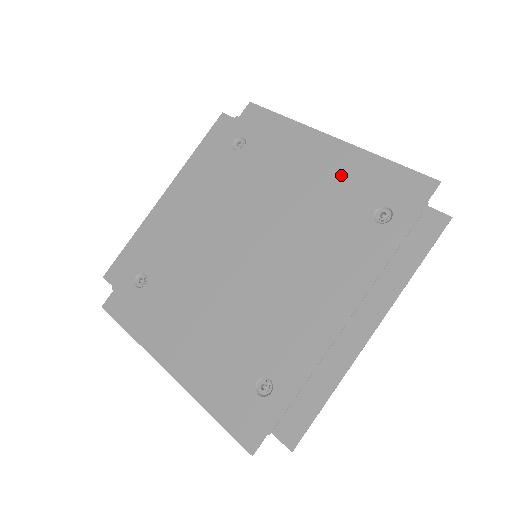
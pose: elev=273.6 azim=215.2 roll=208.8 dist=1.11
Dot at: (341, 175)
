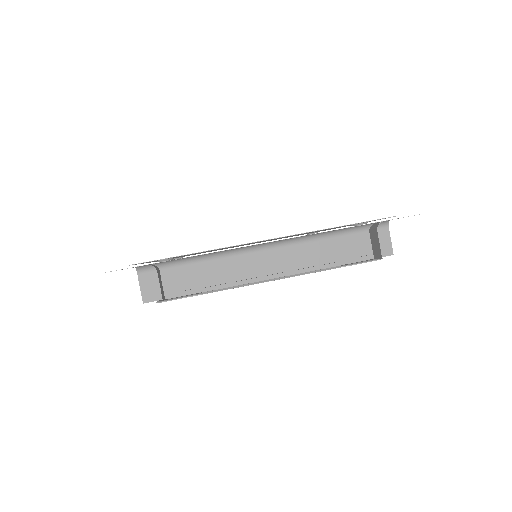
Dot at: occluded
